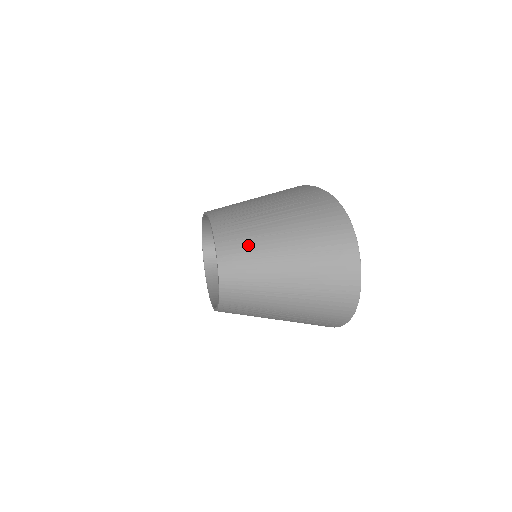
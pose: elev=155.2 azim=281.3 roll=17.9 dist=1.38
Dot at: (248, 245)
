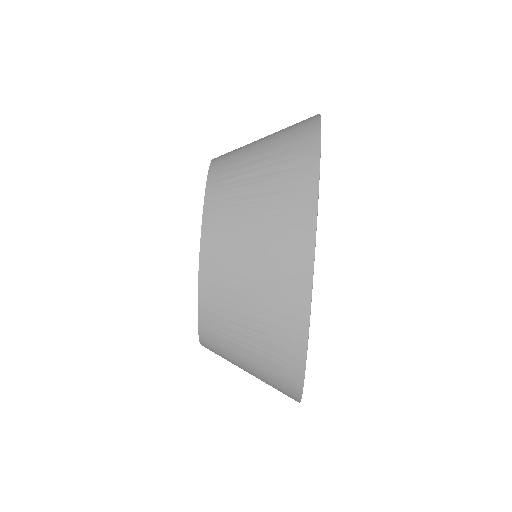
Dot at: (224, 356)
